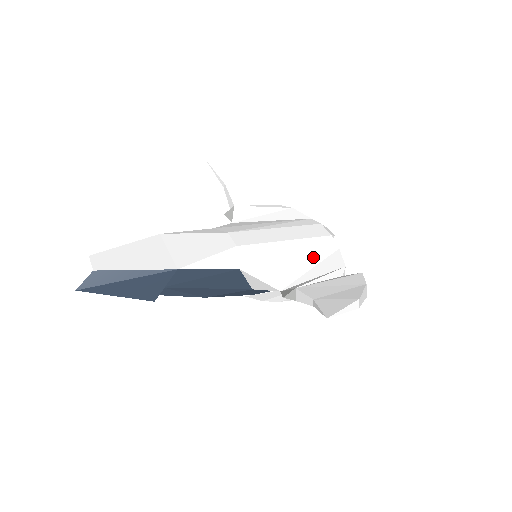
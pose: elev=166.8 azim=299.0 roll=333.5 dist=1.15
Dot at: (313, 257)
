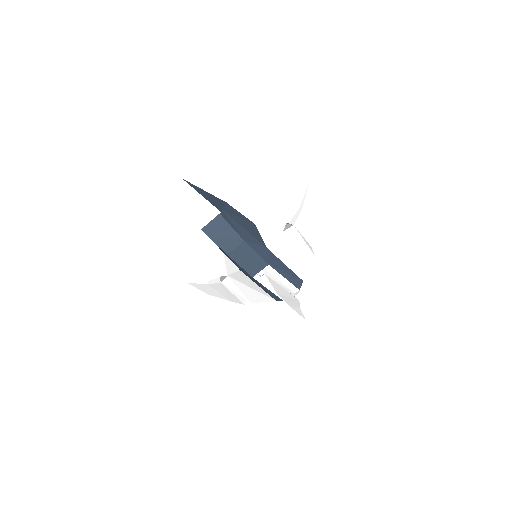
Dot at: occluded
